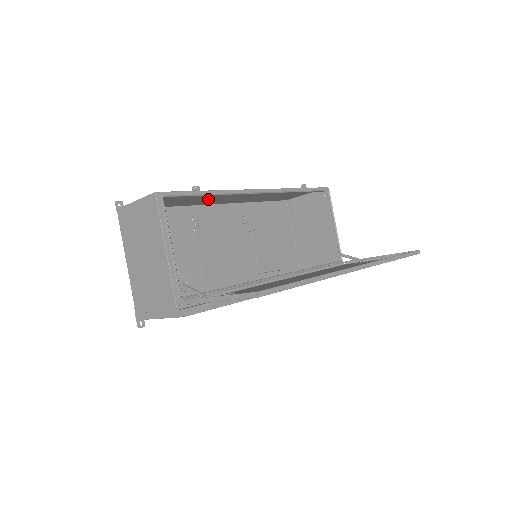
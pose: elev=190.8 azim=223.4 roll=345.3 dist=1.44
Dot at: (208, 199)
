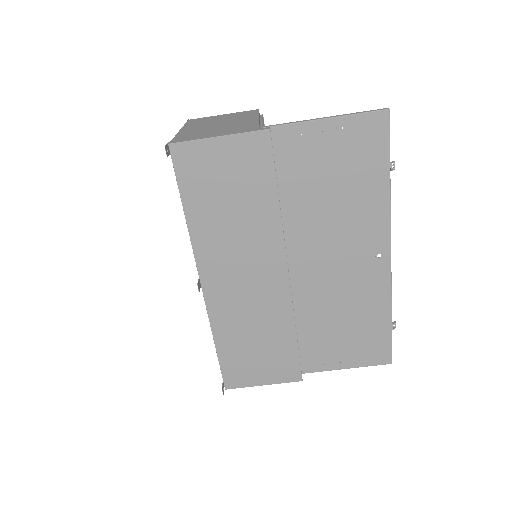
Dot at: occluded
